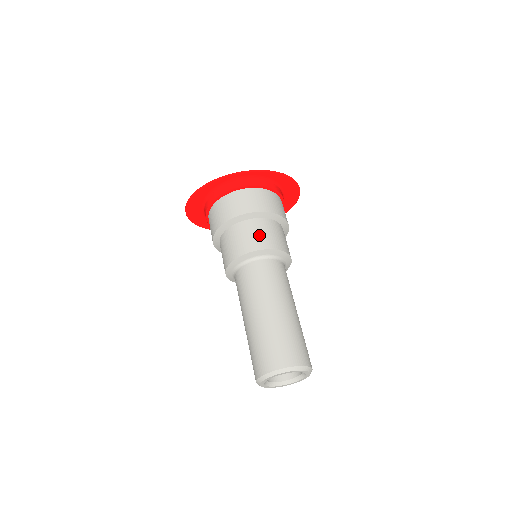
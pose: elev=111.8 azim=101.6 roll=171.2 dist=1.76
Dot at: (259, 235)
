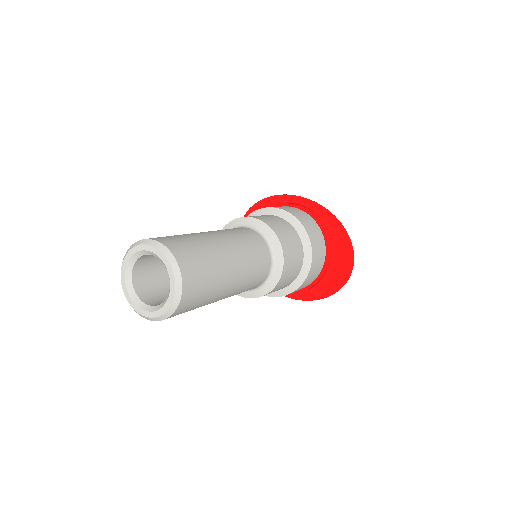
Dot at: (273, 220)
